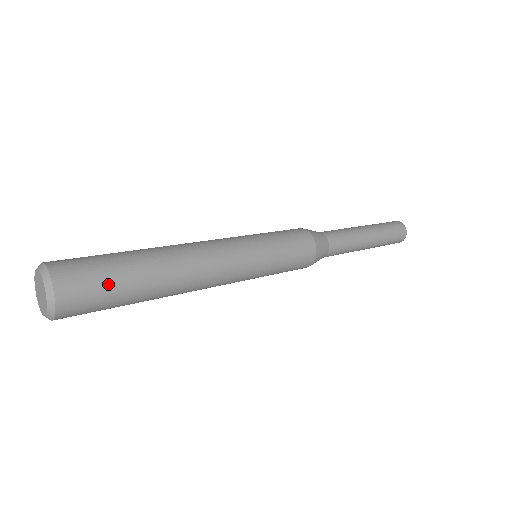
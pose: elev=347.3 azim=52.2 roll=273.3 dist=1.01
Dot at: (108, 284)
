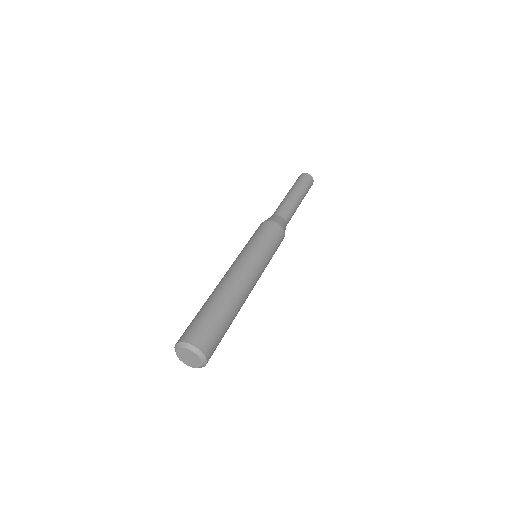
Dot at: (213, 325)
